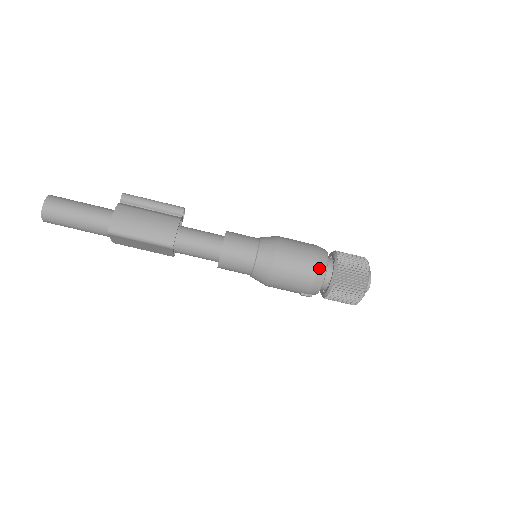
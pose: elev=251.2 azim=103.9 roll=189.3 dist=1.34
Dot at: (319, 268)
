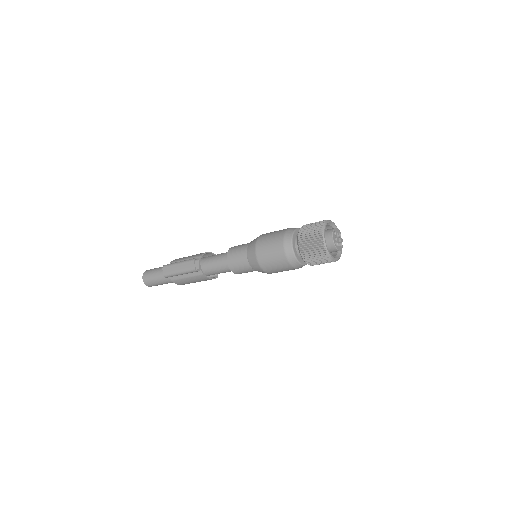
Dot at: occluded
